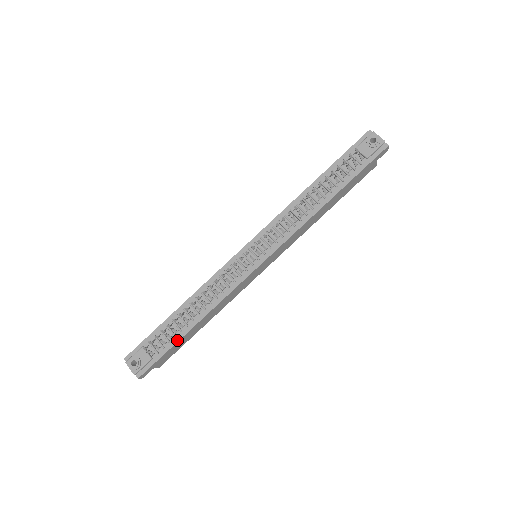
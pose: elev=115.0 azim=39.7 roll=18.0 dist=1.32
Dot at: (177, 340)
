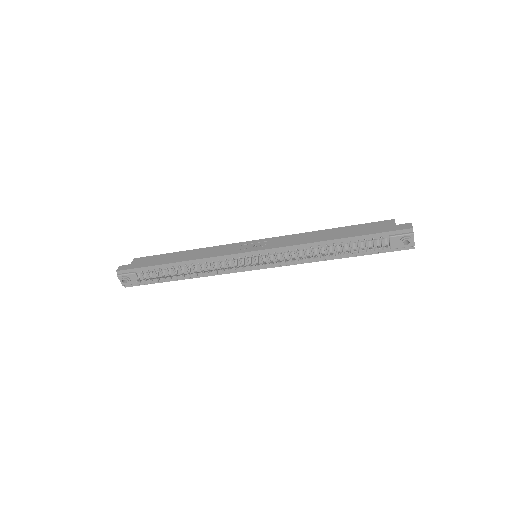
Dot at: (165, 281)
